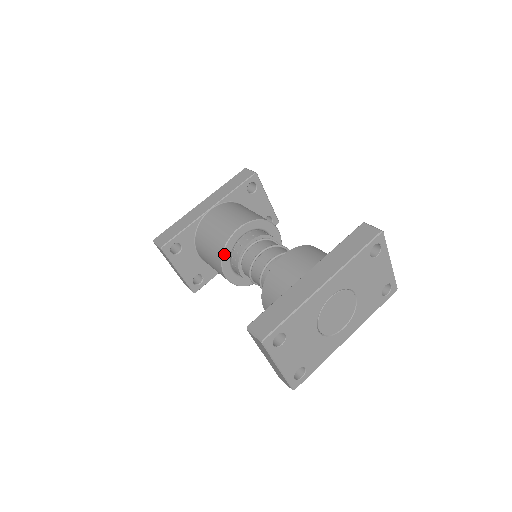
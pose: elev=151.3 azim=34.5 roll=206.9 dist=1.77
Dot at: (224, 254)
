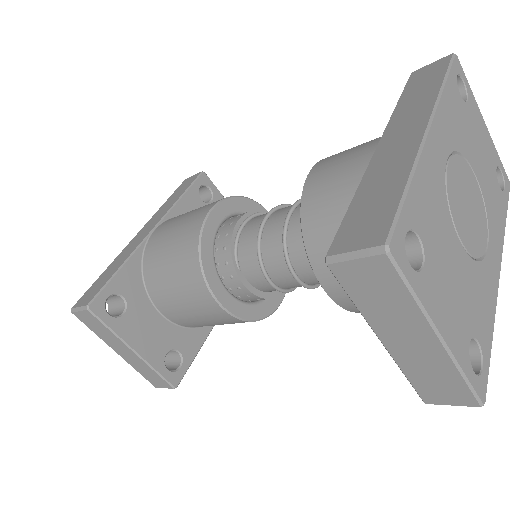
Dot at: (202, 259)
